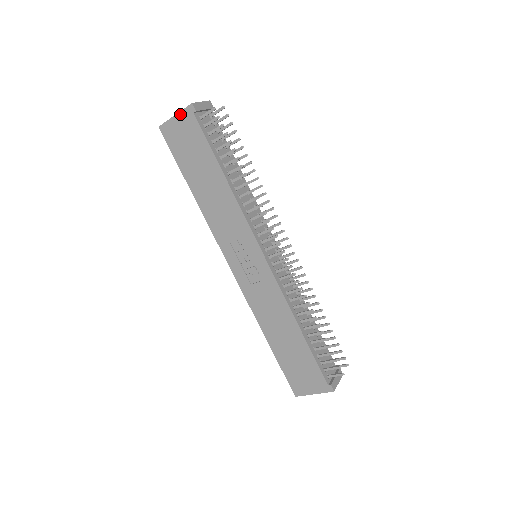
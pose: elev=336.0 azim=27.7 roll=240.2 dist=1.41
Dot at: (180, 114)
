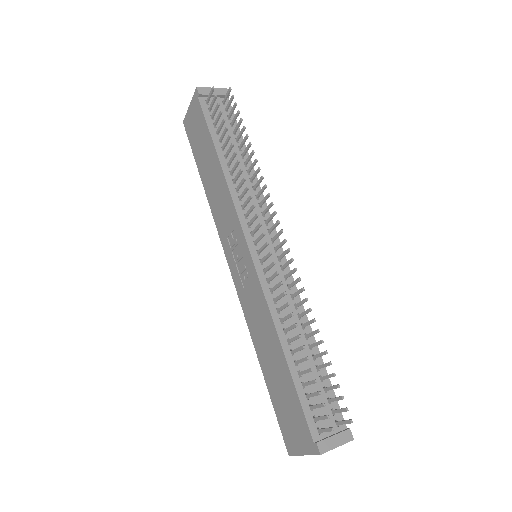
Dot at: (192, 102)
